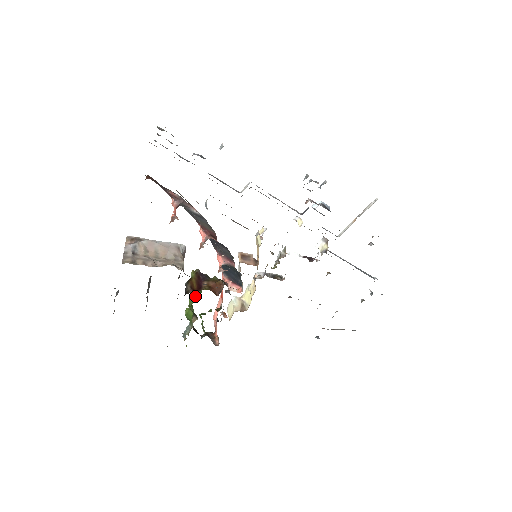
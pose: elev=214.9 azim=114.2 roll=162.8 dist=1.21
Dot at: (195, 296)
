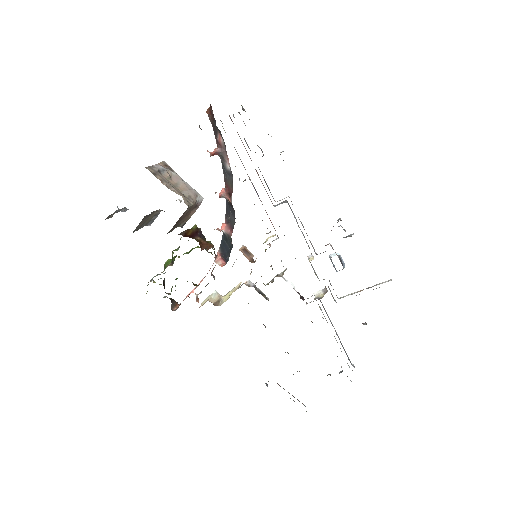
Dot at: (184, 253)
